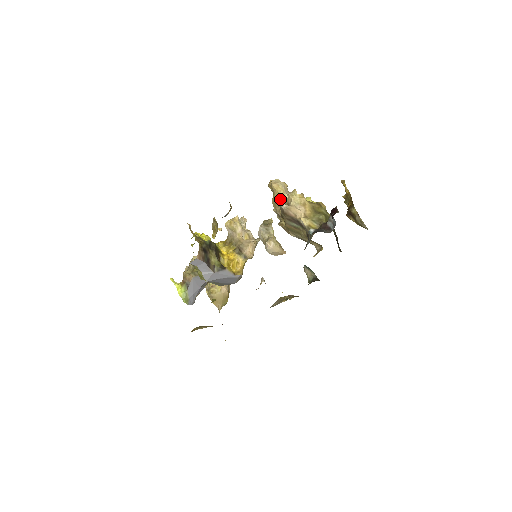
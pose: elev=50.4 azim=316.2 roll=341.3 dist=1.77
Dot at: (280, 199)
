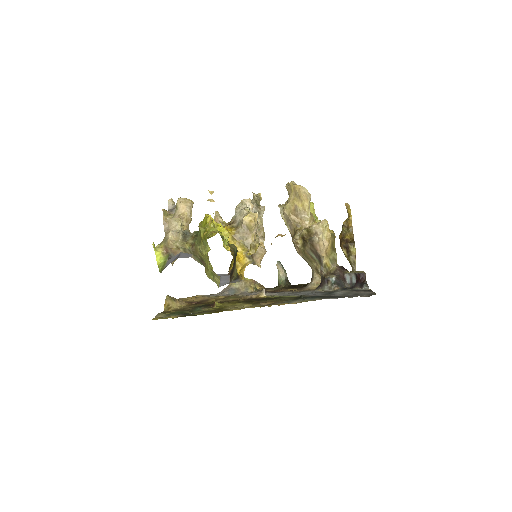
Dot at: (302, 212)
